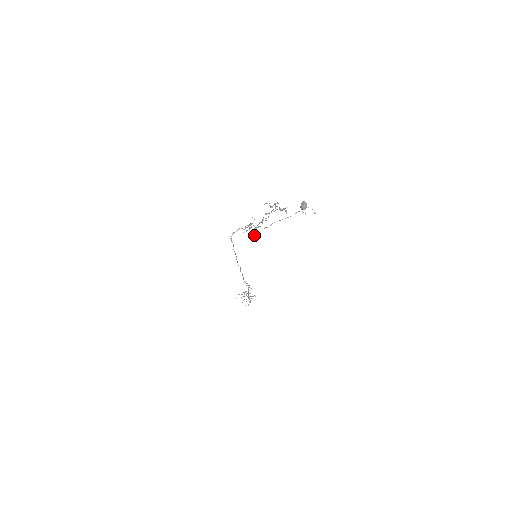
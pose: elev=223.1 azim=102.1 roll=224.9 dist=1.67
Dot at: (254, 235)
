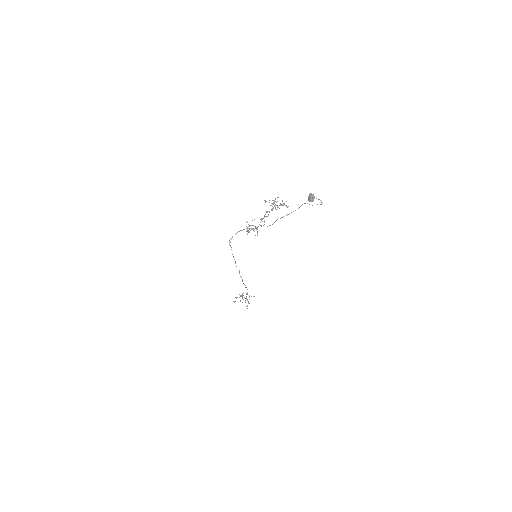
Dot at: (257, 235)
